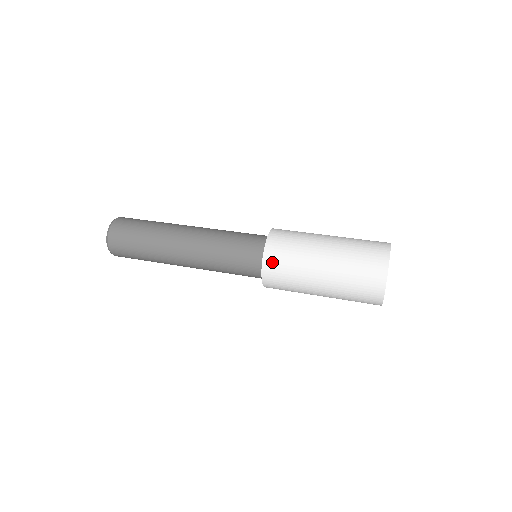
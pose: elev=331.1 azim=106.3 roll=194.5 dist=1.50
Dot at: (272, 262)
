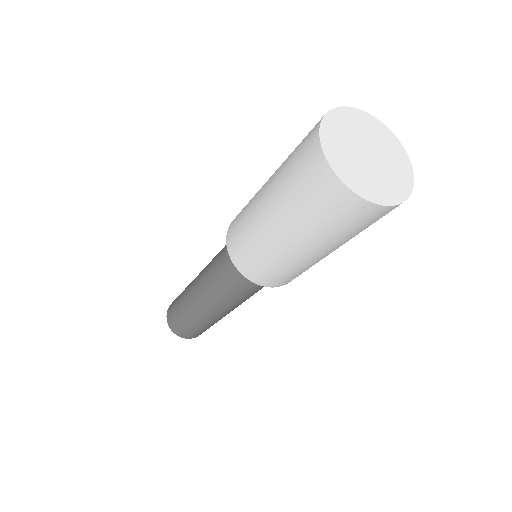
Dot at: (237, 254)
